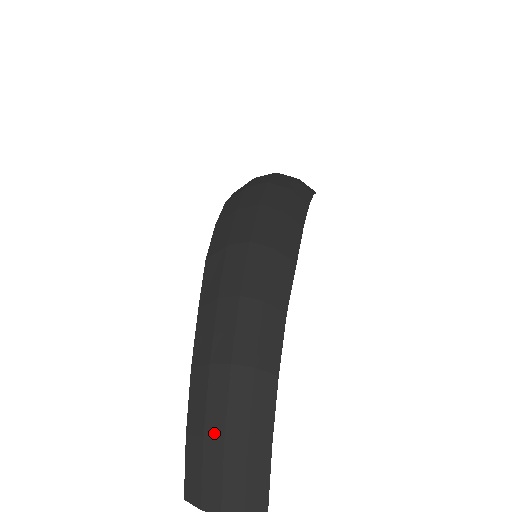
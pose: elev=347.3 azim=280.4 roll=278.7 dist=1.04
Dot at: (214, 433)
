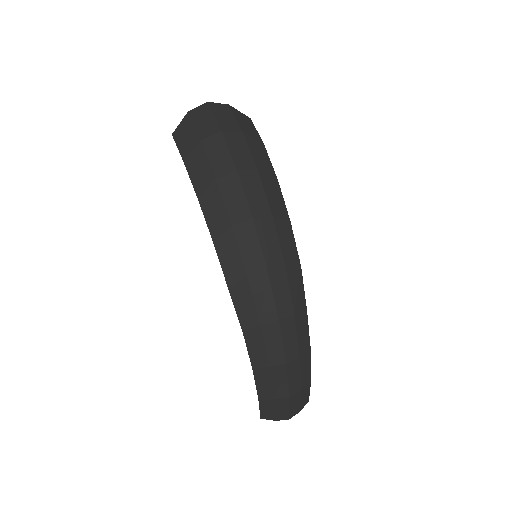
Dot at: (282, 396)
